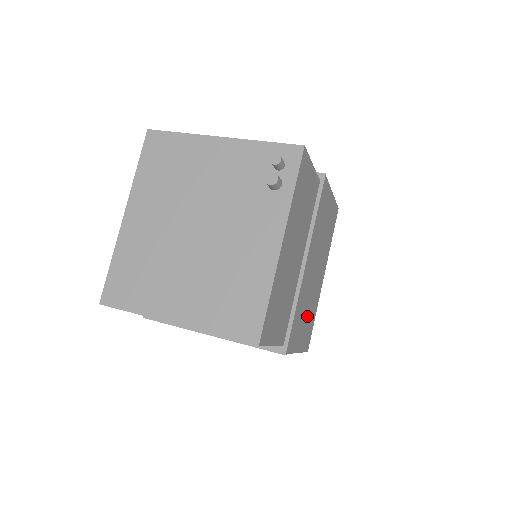
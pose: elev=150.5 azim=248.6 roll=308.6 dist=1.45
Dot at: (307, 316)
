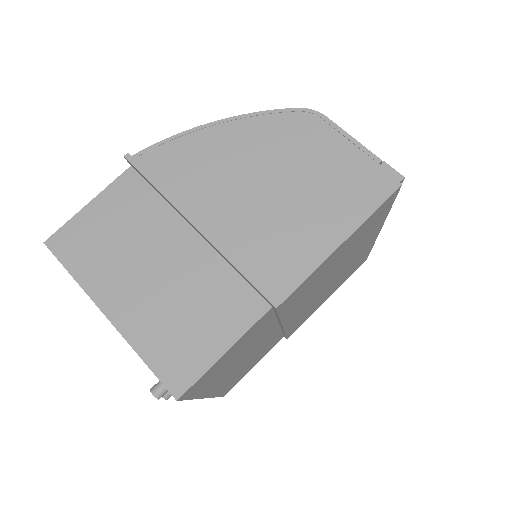
Dot at: (335, 284)
